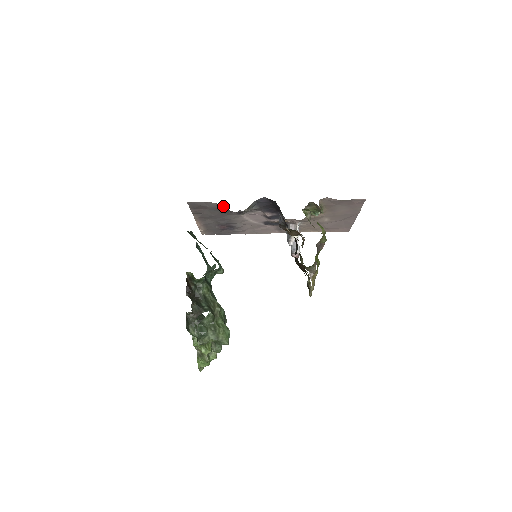
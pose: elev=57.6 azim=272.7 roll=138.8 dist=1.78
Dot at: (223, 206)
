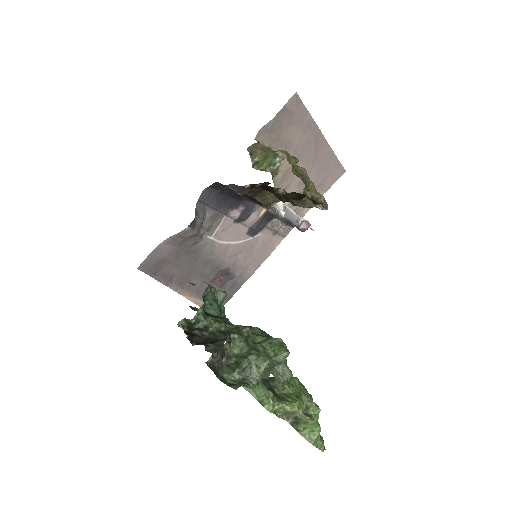
Dot at: (172, 236)
